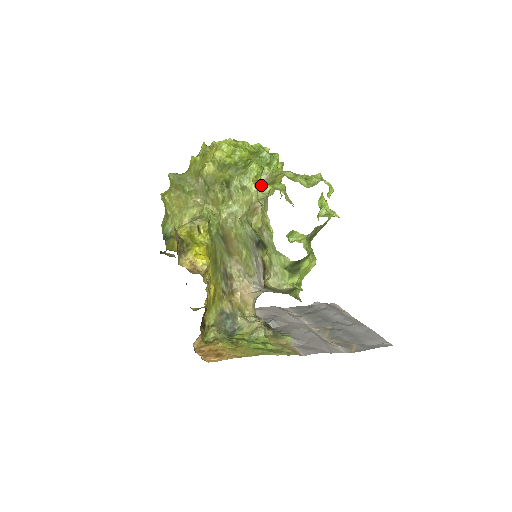
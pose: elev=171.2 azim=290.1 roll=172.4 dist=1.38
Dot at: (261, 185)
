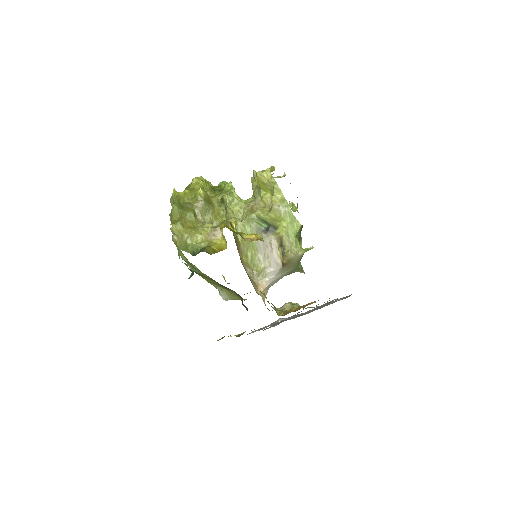
Dot at: occluded
